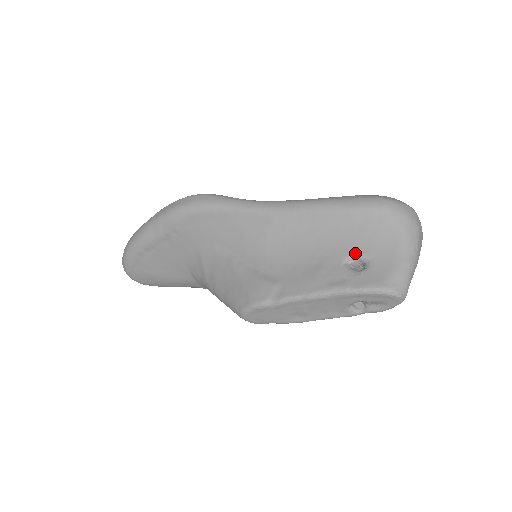
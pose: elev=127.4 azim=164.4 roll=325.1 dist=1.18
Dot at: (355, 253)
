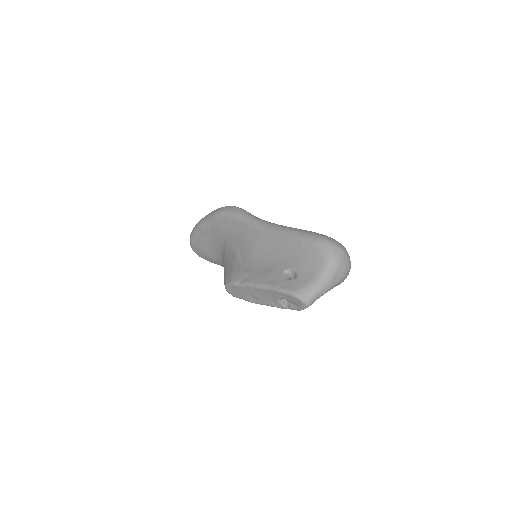
Dot at: (293, 268)
